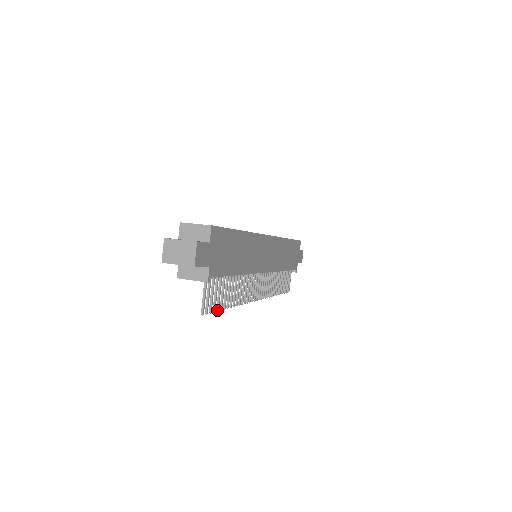
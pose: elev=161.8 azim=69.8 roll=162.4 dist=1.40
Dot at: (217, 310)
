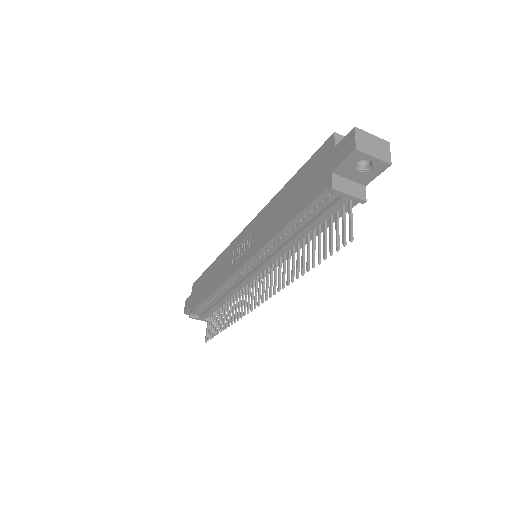
Dot at: (326, 258)
